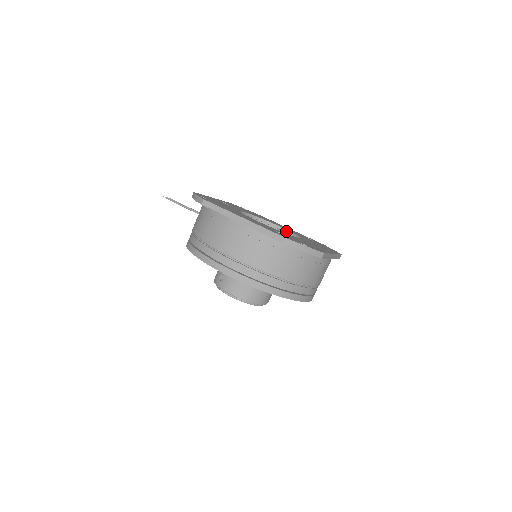
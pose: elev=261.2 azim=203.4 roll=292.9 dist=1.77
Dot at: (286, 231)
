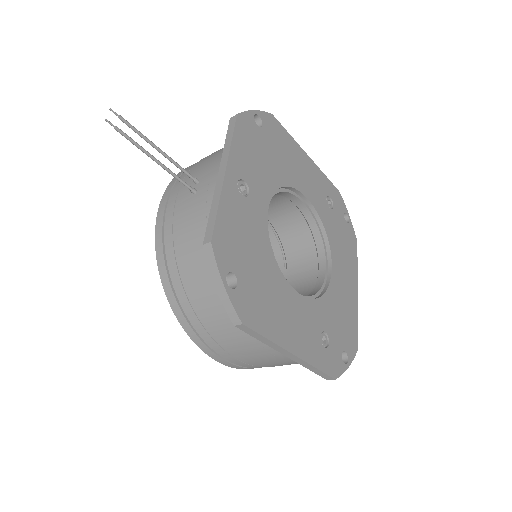
Dot at: (310, 206)
